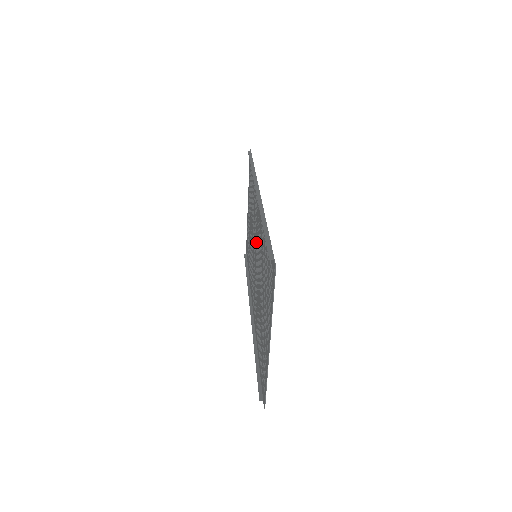
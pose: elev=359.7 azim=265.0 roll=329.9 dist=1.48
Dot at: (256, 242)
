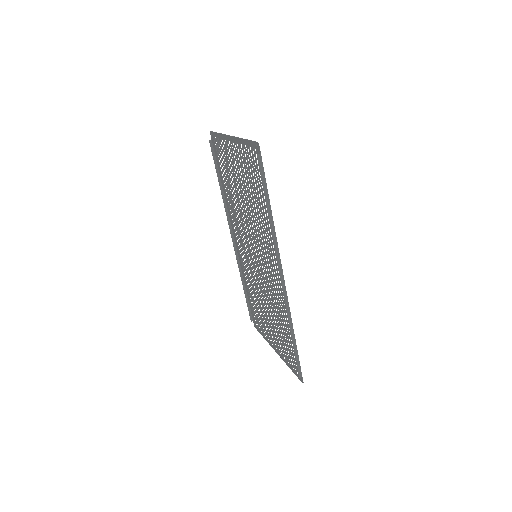
Dot at: (261, 260)
